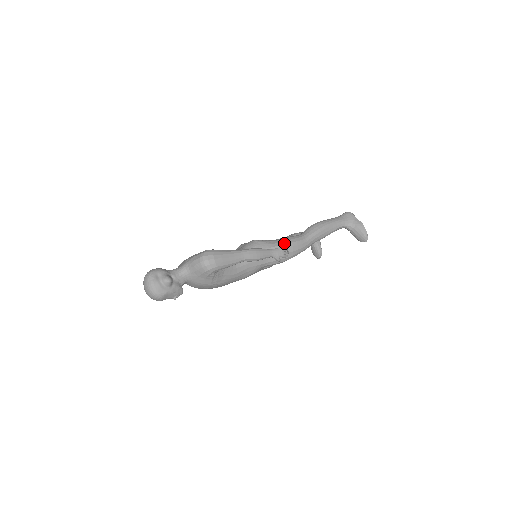
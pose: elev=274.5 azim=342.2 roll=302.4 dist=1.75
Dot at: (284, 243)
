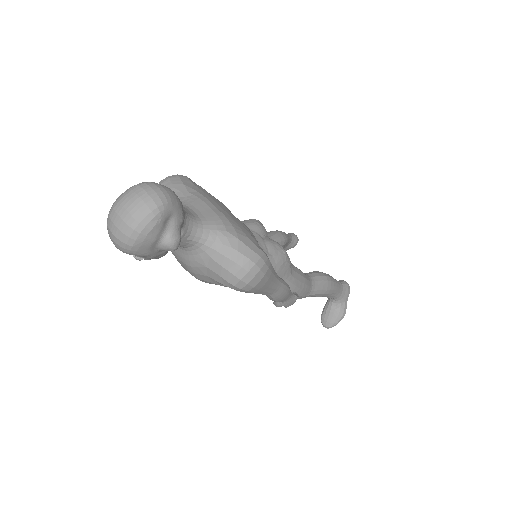
Dot at: (299, 285)
